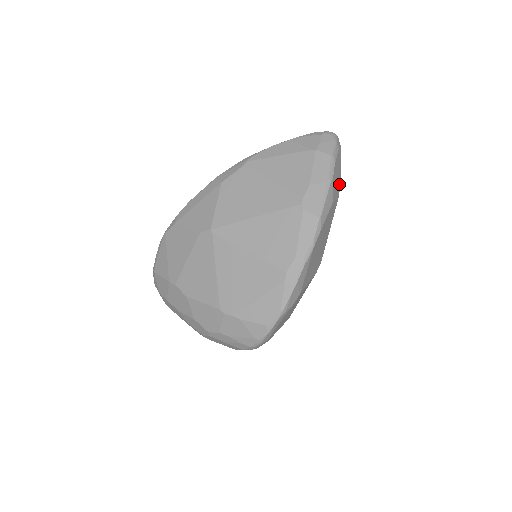
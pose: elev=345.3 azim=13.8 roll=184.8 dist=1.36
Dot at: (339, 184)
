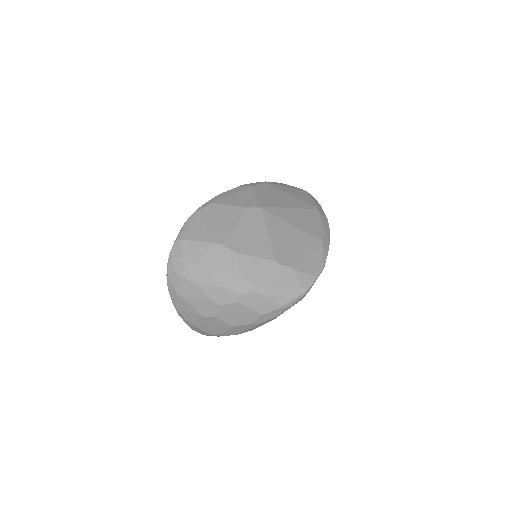
Dot at: occluded
